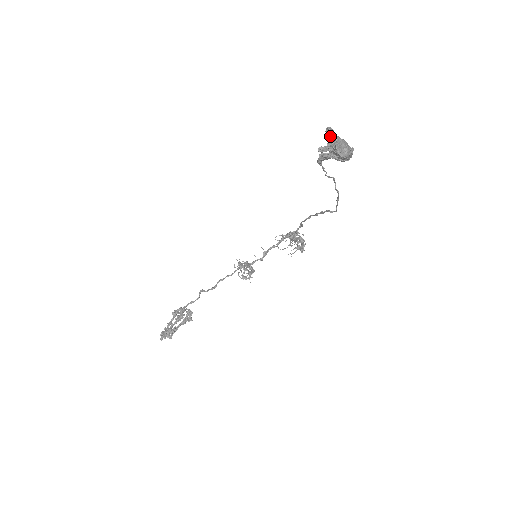
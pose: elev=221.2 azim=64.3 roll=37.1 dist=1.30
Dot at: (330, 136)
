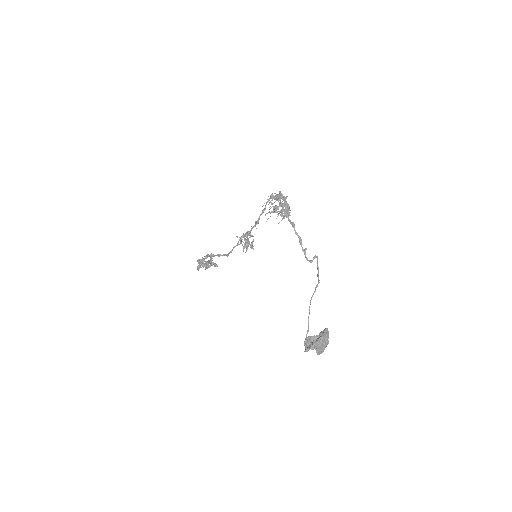
Dot at: (312, 344)
